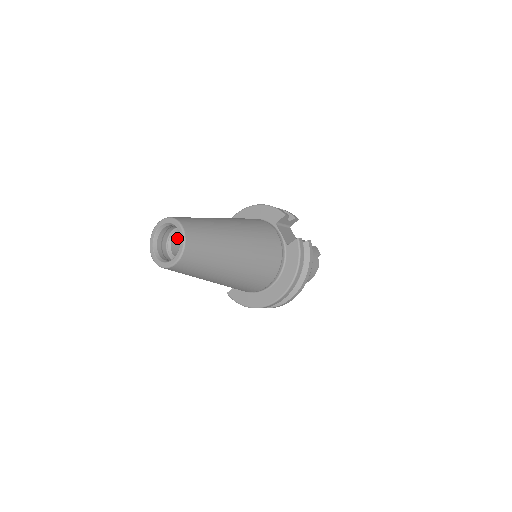
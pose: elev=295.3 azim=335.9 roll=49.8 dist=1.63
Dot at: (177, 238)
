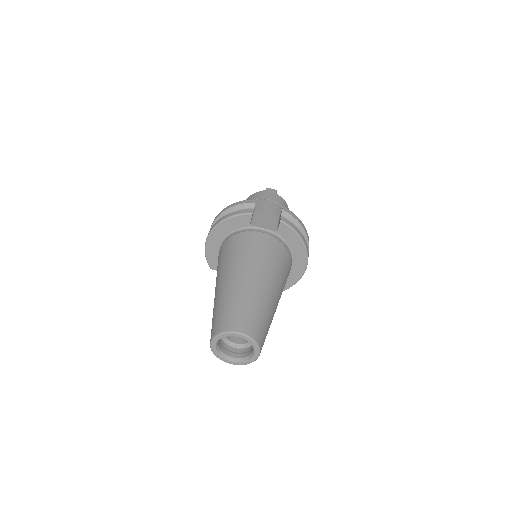
Dot at: occluded
